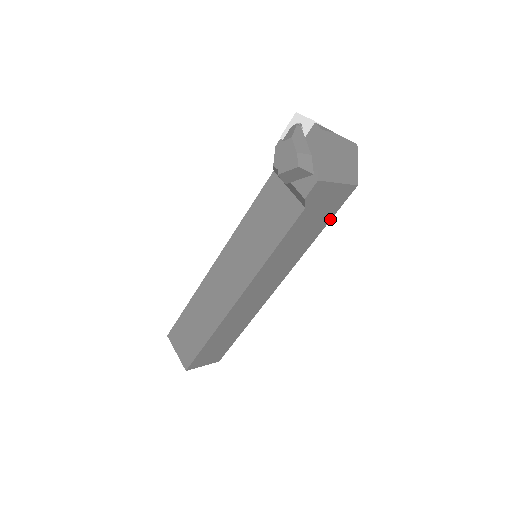
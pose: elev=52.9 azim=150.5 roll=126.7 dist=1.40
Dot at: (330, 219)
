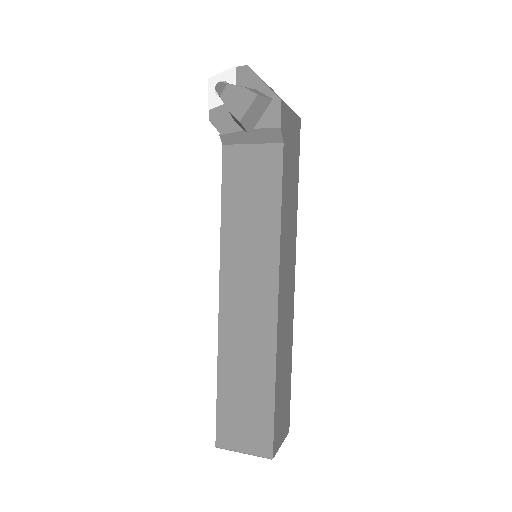
Dot at: (298, 167)
